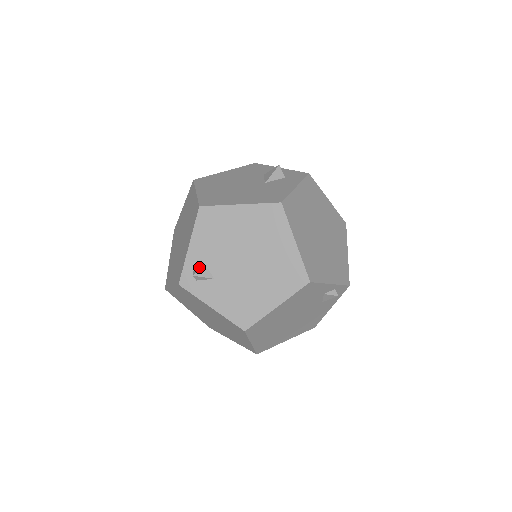
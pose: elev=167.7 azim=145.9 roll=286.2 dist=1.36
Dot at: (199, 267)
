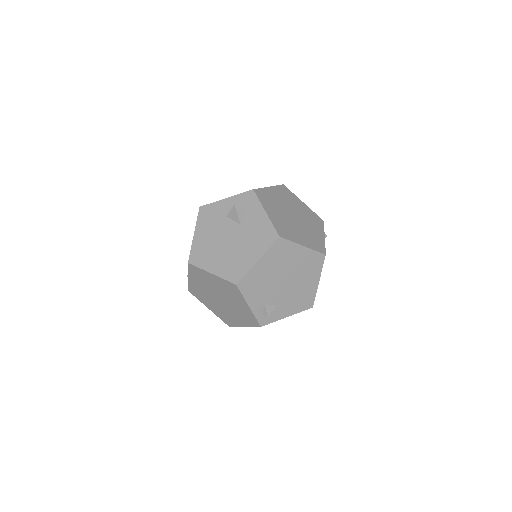
Dot at: (265, 310)
